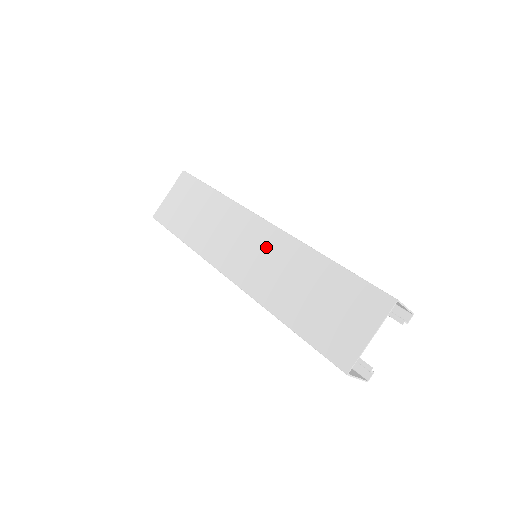
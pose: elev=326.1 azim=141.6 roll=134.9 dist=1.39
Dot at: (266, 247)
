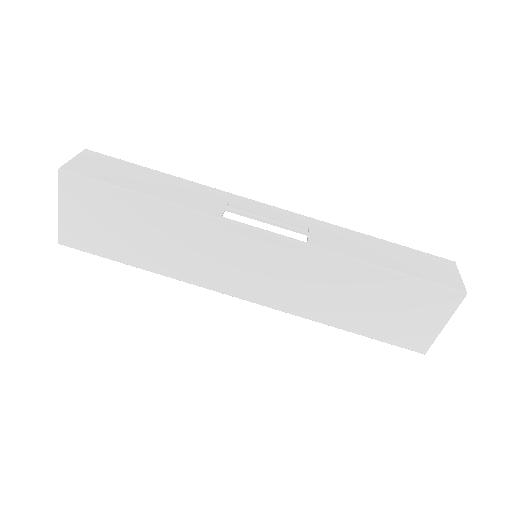
Dot at: (282, 264)
